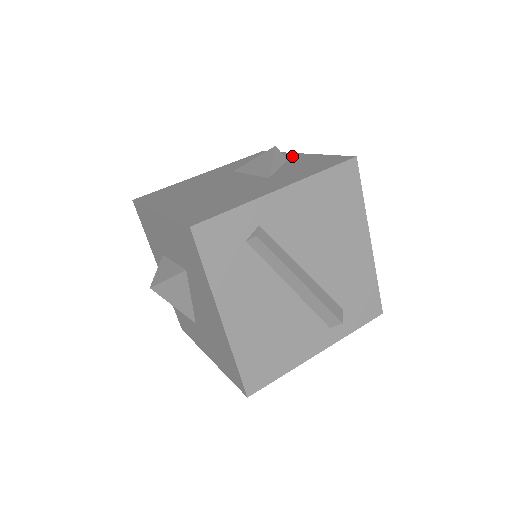
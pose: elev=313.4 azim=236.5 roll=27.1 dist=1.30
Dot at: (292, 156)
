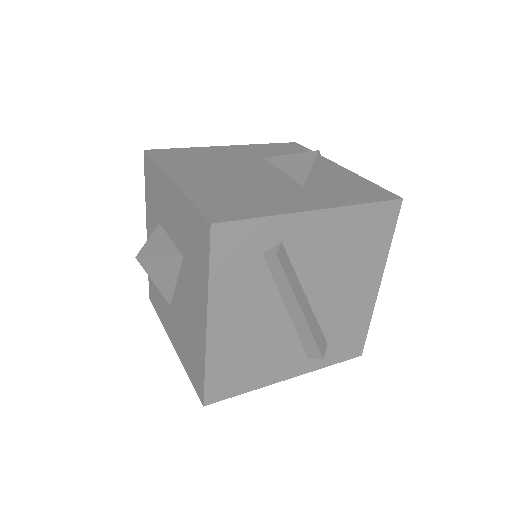
Dot at: (330, 165)
